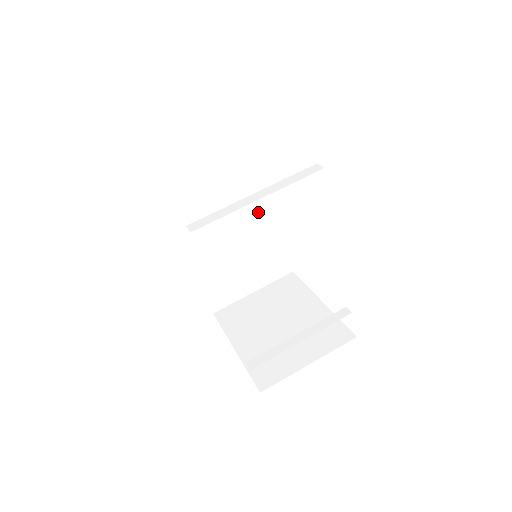
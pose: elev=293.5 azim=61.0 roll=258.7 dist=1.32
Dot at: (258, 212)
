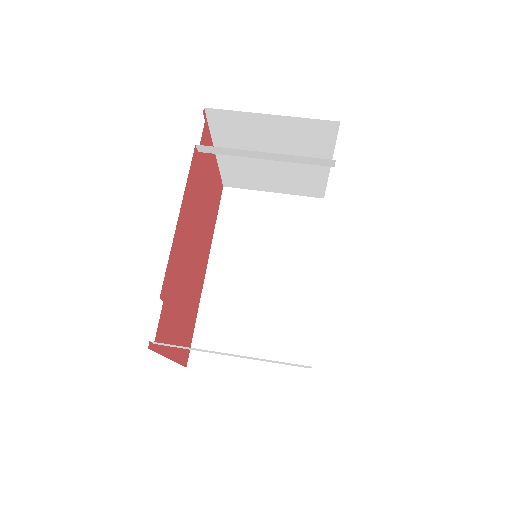
Dot at: (293, 282)
